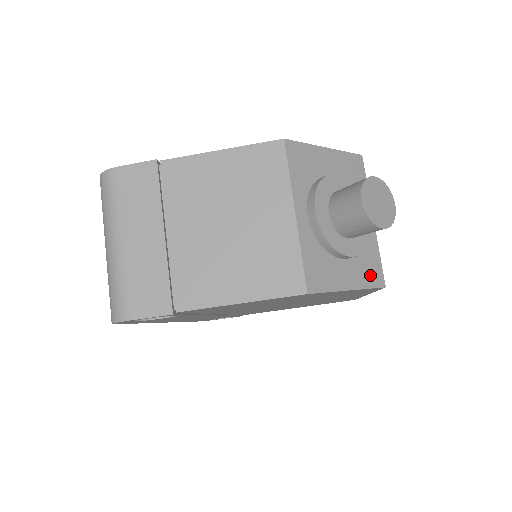
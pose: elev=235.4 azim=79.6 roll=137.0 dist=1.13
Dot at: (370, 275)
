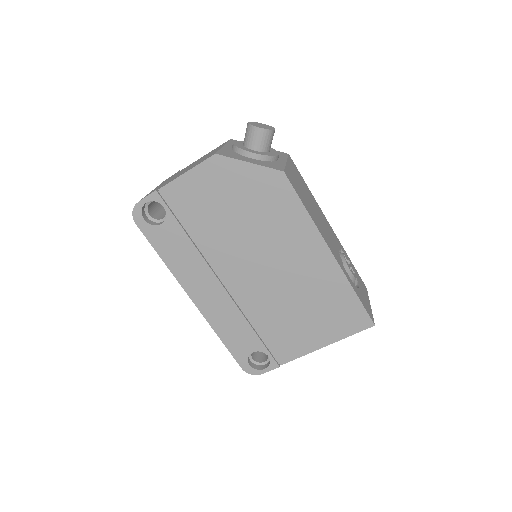
Dot at: (271, 166)
